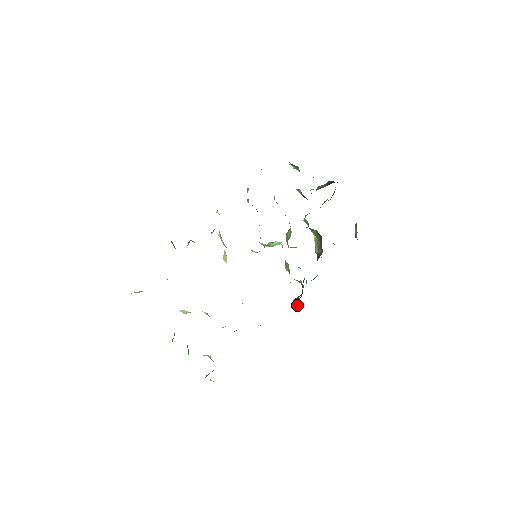
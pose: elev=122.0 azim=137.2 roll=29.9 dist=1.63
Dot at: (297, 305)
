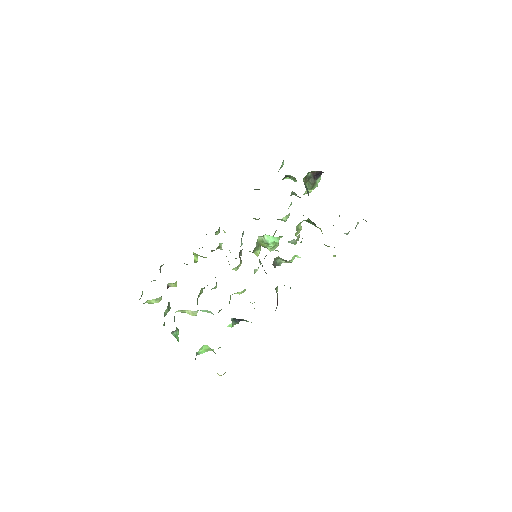
Dot at: occluded
